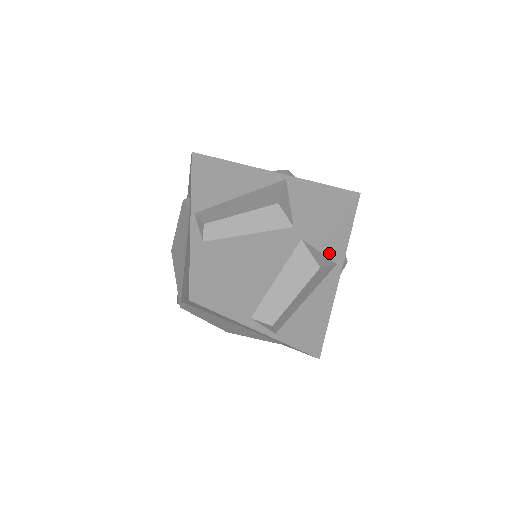
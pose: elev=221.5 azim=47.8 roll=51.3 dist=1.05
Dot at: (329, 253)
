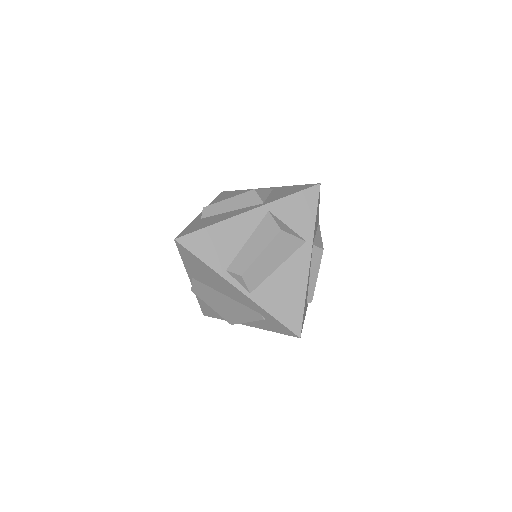
Dot at: (297, 229)
